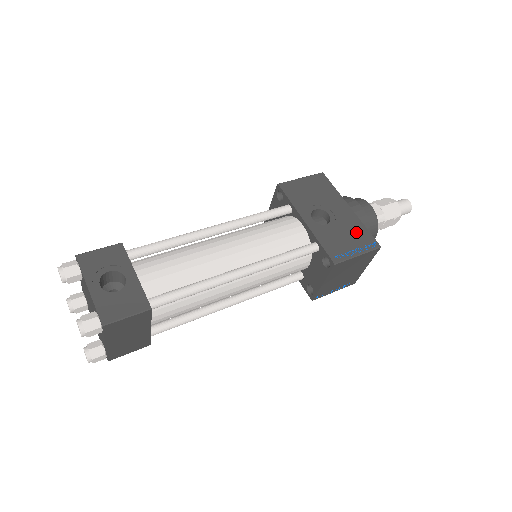
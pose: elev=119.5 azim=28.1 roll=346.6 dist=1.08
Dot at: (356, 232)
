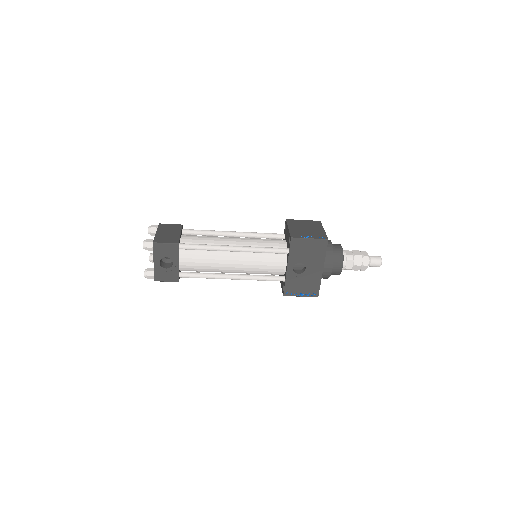
Dot at: (312, 285)
